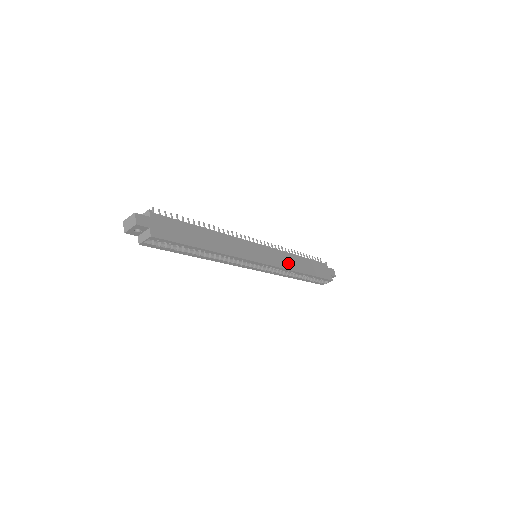
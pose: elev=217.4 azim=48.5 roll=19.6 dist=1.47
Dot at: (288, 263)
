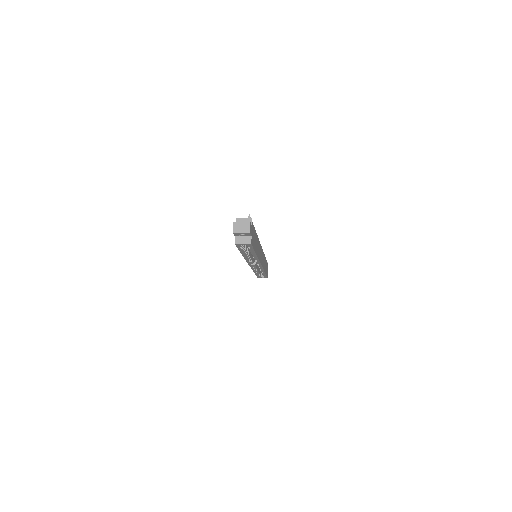
Dot at: occluded
